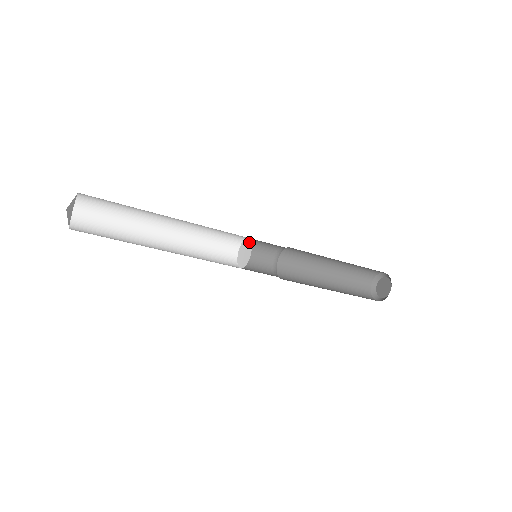
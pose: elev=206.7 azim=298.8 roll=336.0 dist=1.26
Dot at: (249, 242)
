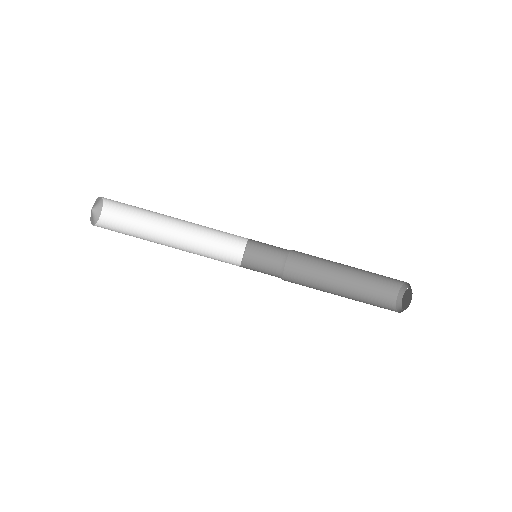
Dot at: (247, 241)
